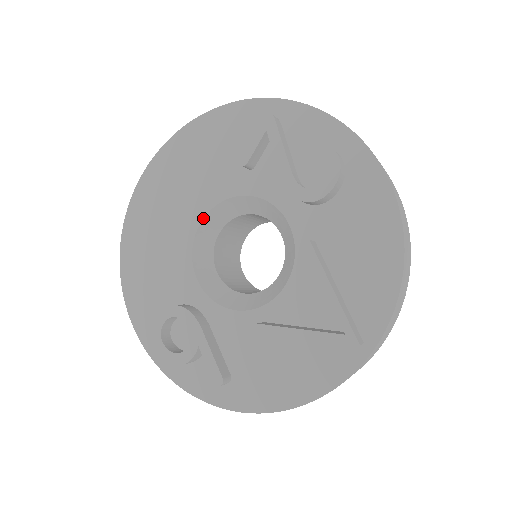
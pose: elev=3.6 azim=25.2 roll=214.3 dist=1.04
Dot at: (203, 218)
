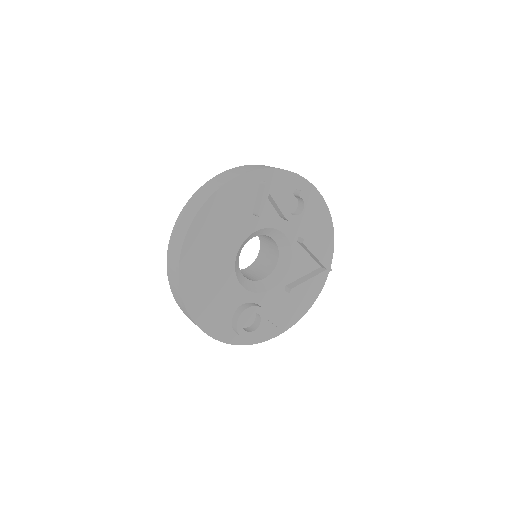
Dot at: (237, 254)
